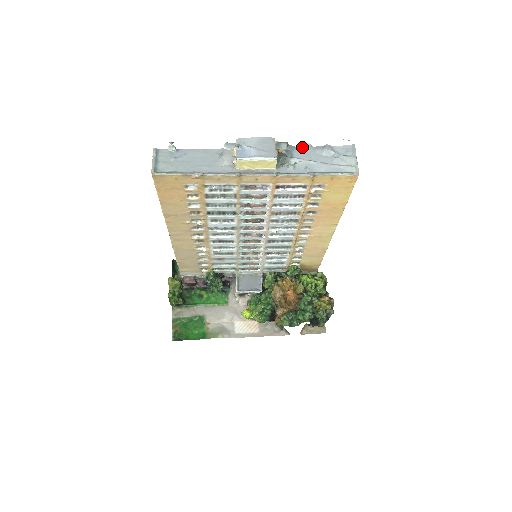
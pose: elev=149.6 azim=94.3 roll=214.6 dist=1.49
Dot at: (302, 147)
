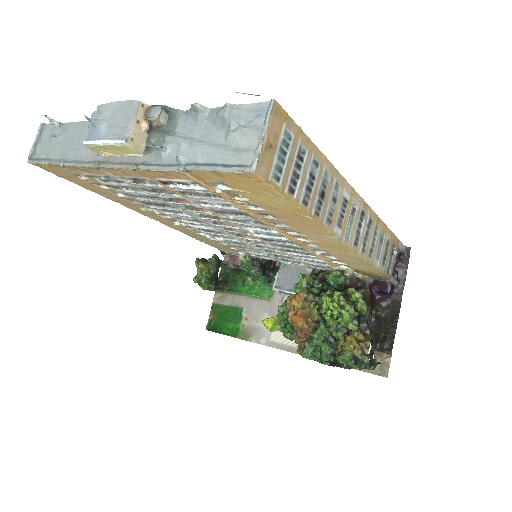
Dot at: (191, 111)
